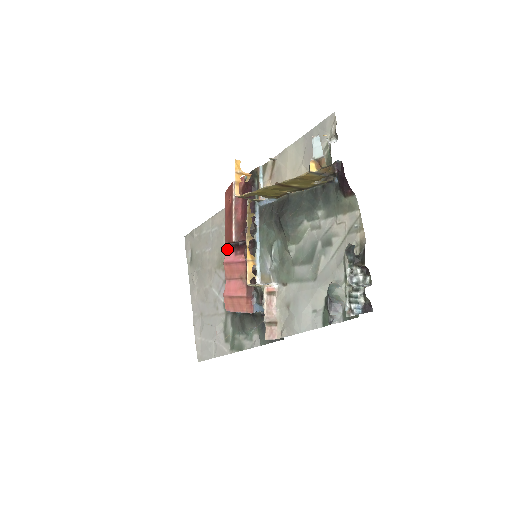
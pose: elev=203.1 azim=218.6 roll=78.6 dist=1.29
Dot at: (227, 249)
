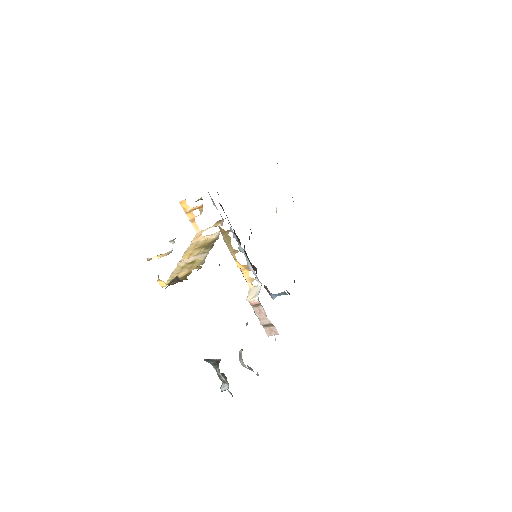
Dot at: occluded
